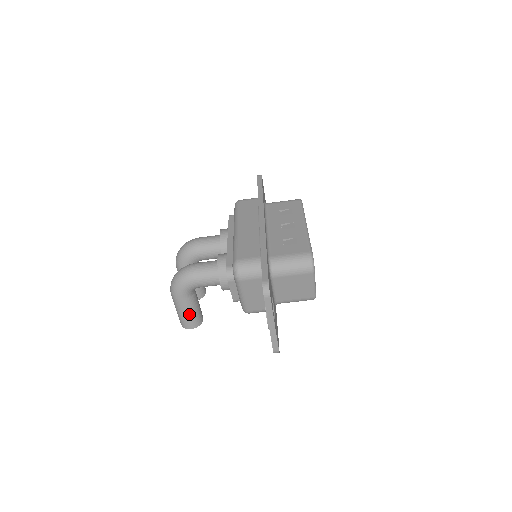
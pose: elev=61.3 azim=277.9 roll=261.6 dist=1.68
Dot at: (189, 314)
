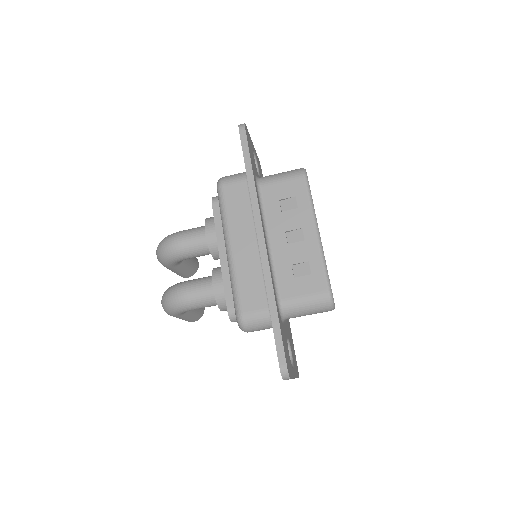
Dot at: (189, 318)
